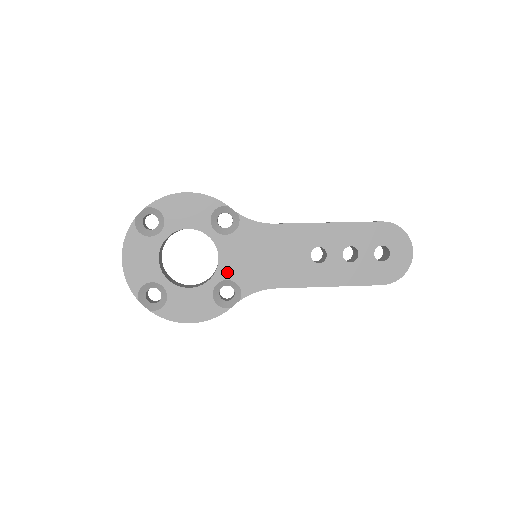
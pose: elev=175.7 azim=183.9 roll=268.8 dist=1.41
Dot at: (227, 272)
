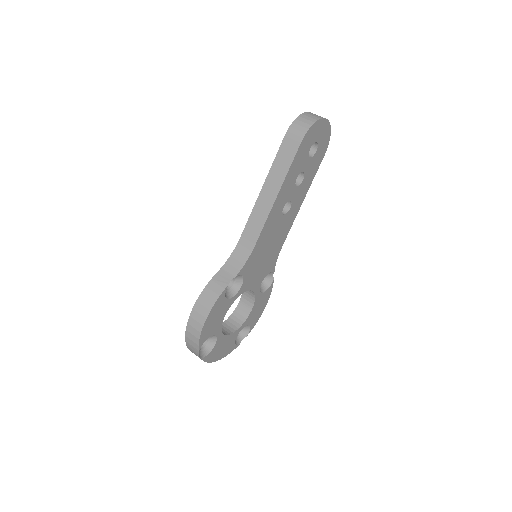
Dot at: (258, 283)
